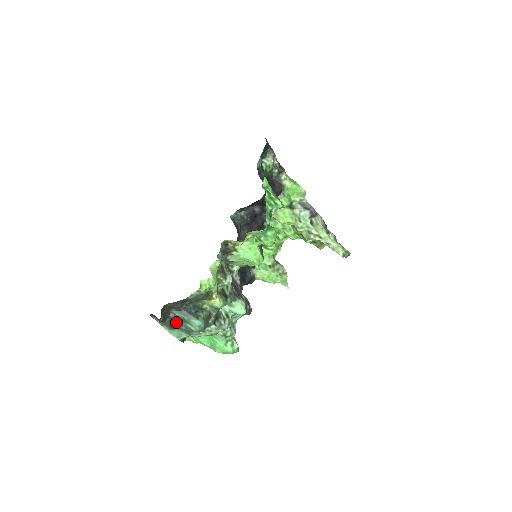
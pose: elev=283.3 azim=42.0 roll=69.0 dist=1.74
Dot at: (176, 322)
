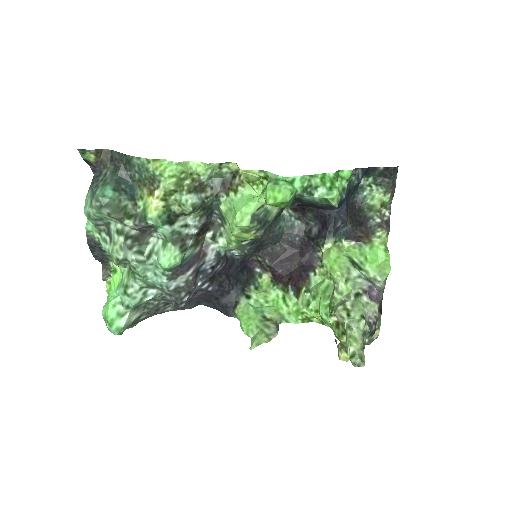
Dot at: (99, 180)
